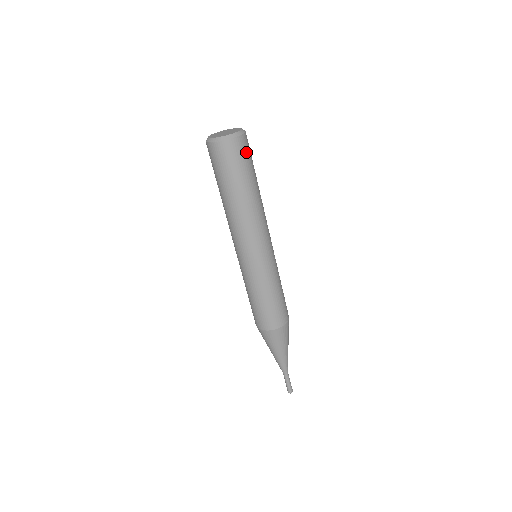
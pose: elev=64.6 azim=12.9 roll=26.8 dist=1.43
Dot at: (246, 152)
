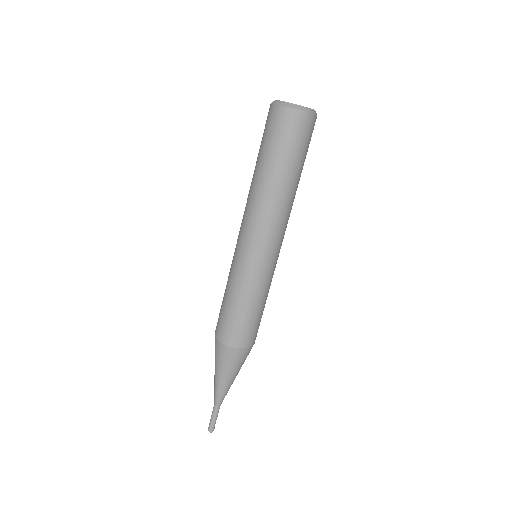
Dot at: (308, 135)
